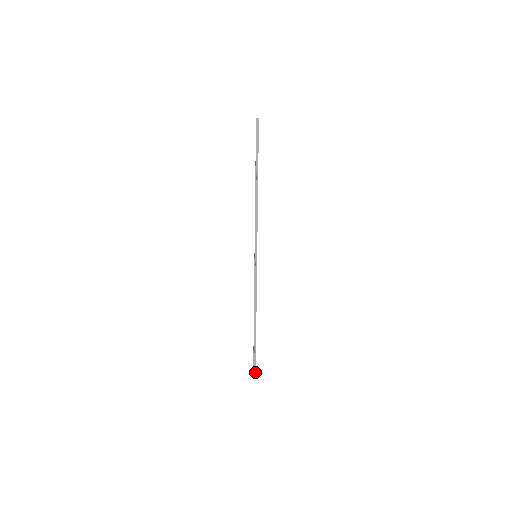
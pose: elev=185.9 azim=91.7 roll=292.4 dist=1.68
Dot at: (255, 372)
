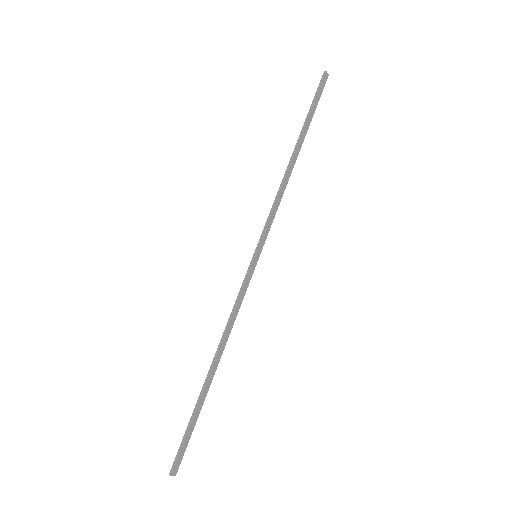
Dot at: (171, 472)
